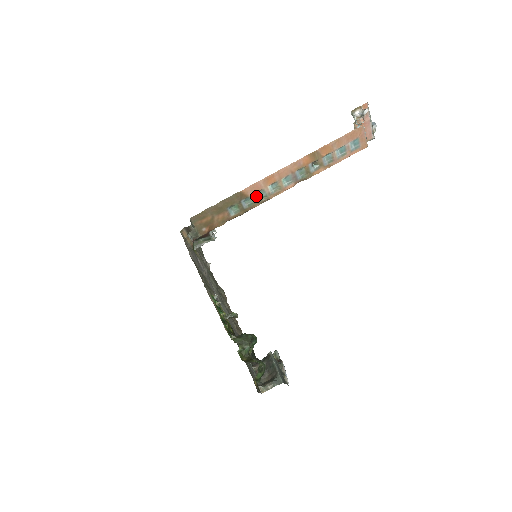
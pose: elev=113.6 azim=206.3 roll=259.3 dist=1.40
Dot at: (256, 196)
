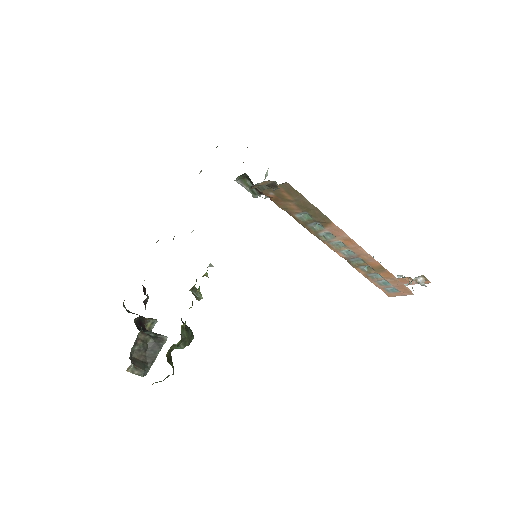
Dot at: (325, 232)
